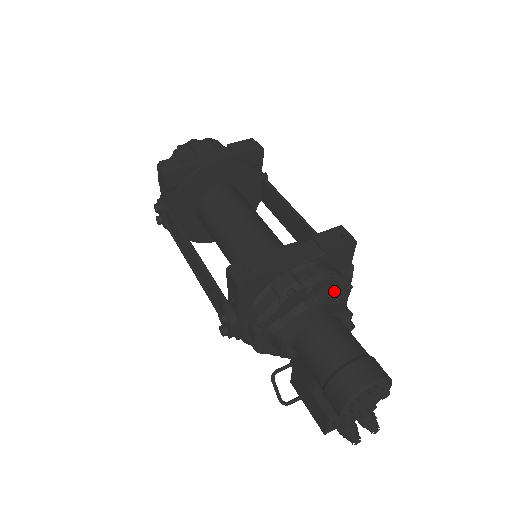
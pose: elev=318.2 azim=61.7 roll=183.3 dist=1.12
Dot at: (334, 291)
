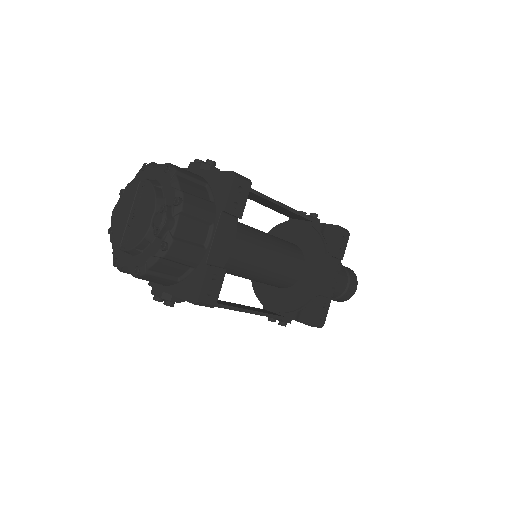
Dot at: occluded
